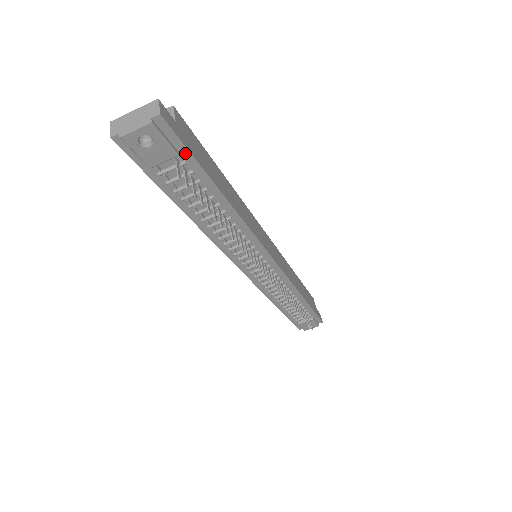
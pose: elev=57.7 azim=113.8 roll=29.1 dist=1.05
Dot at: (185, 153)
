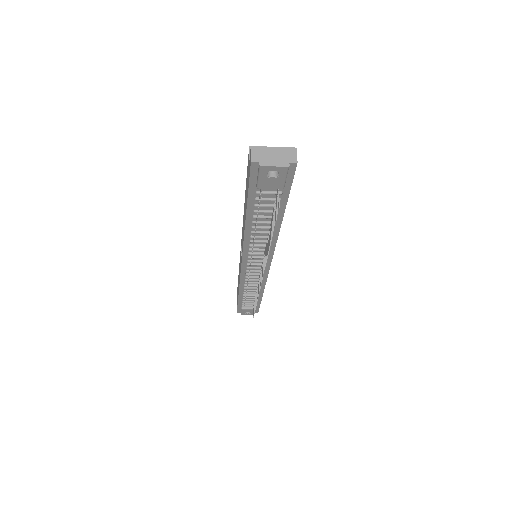
Dot at: (287, 188)
